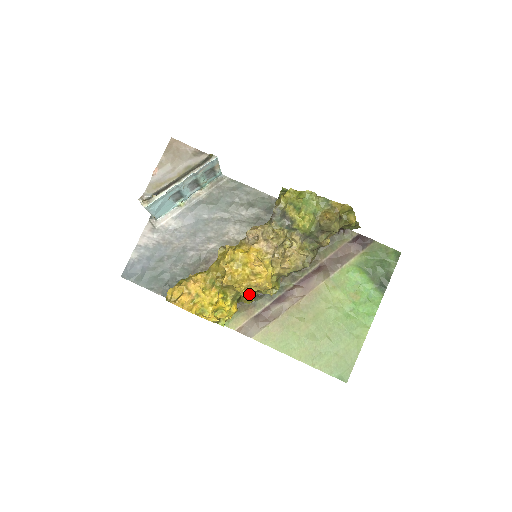
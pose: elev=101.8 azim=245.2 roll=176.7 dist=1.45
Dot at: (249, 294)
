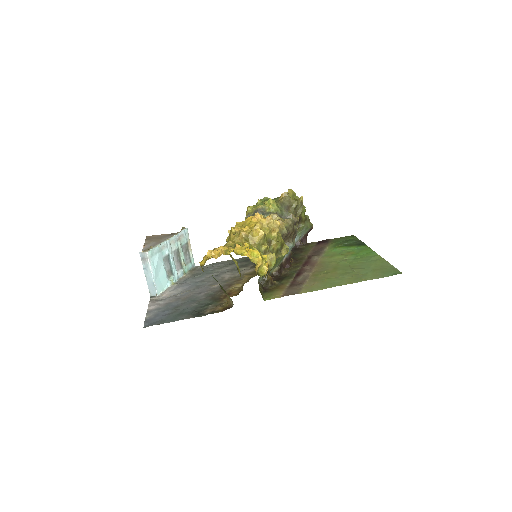
Dot at: (268, 246)
